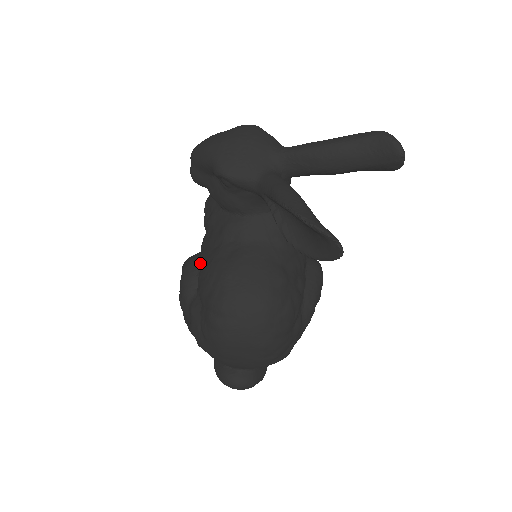
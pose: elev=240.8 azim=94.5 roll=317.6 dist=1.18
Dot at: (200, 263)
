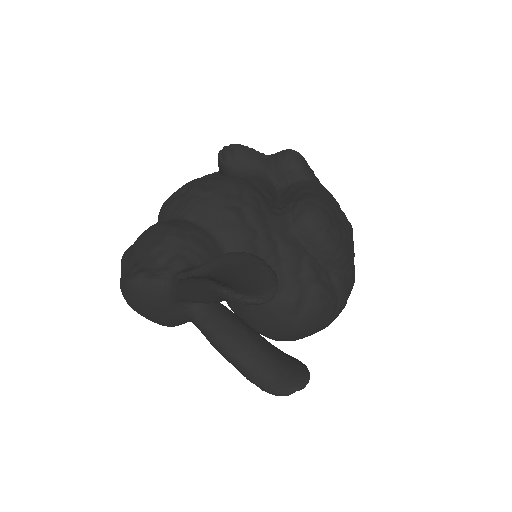
Dot at: occluded
